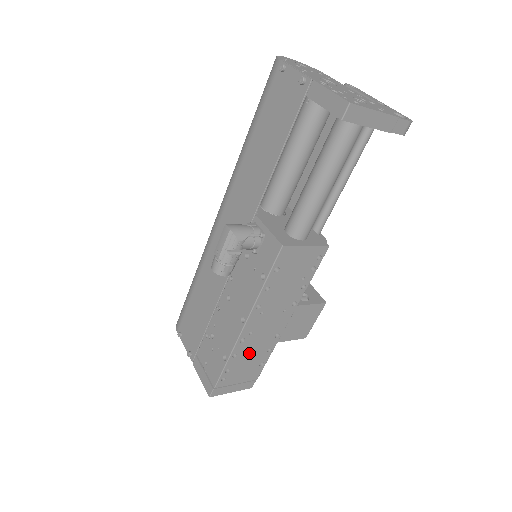
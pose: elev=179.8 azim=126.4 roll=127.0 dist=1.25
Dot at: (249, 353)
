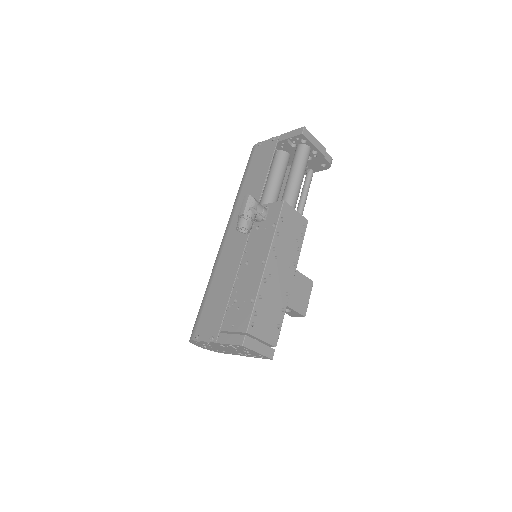
Dot at: (269, 302)
